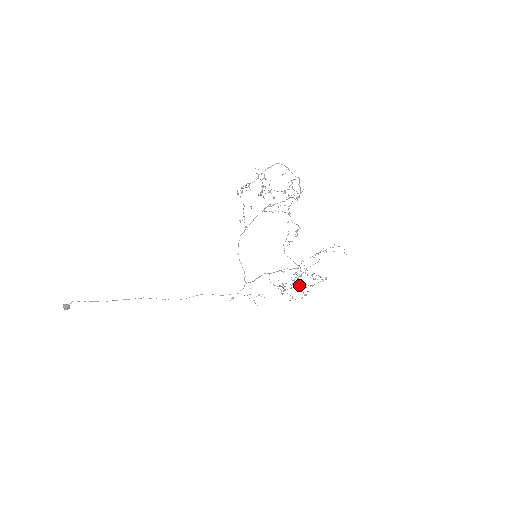
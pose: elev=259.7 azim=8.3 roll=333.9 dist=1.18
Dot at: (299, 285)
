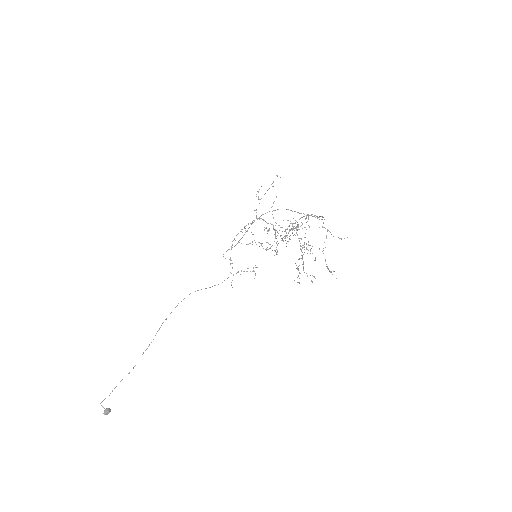
Dot at: (283, 241)
